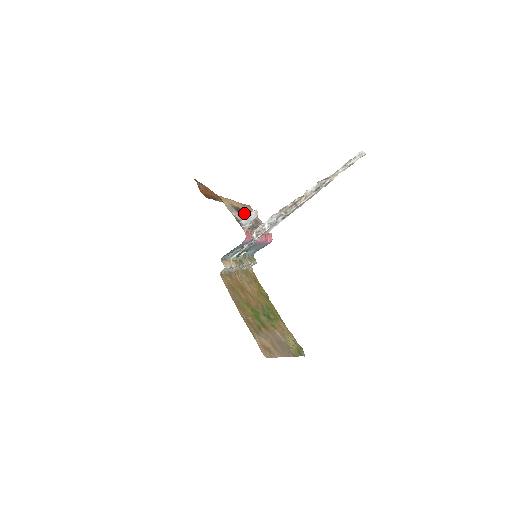
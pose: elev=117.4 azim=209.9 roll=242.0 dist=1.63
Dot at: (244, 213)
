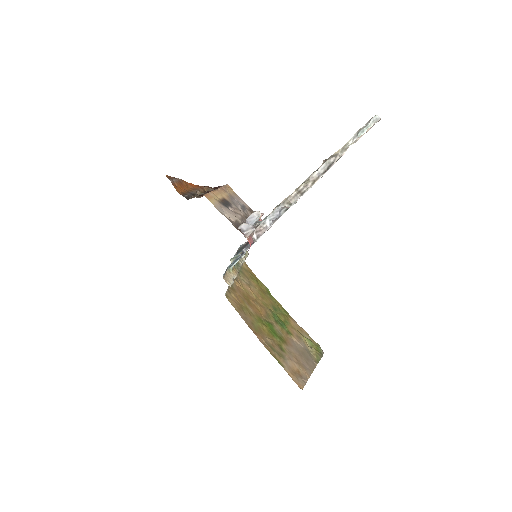
Dot at: (230, 203)
